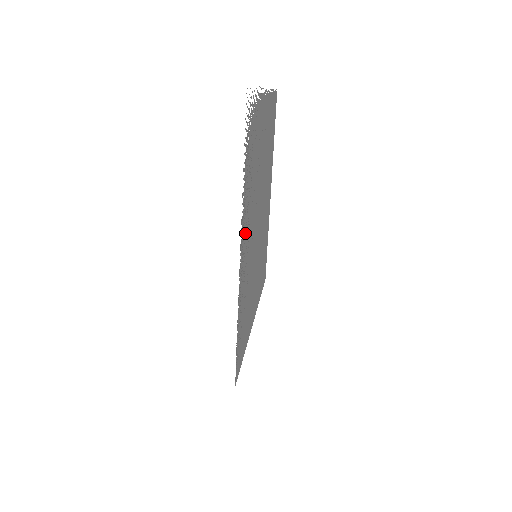
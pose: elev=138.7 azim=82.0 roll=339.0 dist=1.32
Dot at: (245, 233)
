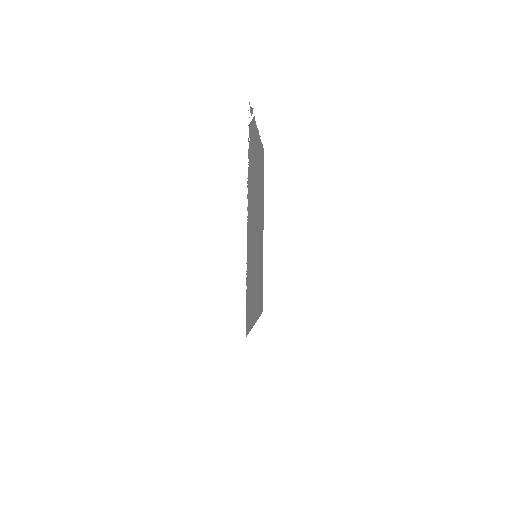
Dot at: (249, 204)
